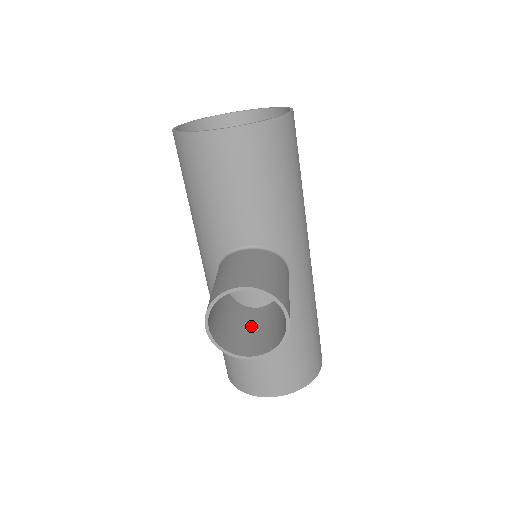
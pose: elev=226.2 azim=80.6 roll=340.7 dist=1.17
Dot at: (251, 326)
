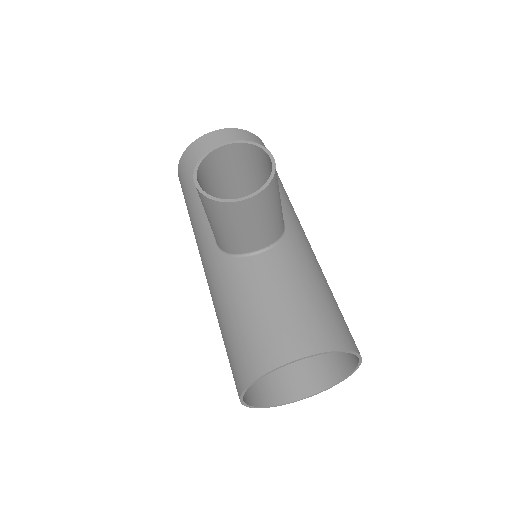
Dot at: (247, 231)
